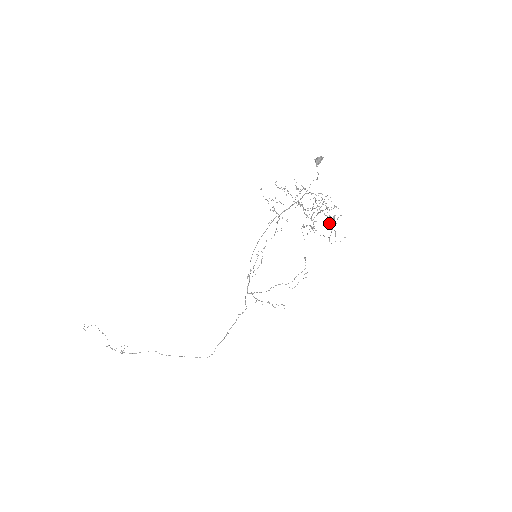
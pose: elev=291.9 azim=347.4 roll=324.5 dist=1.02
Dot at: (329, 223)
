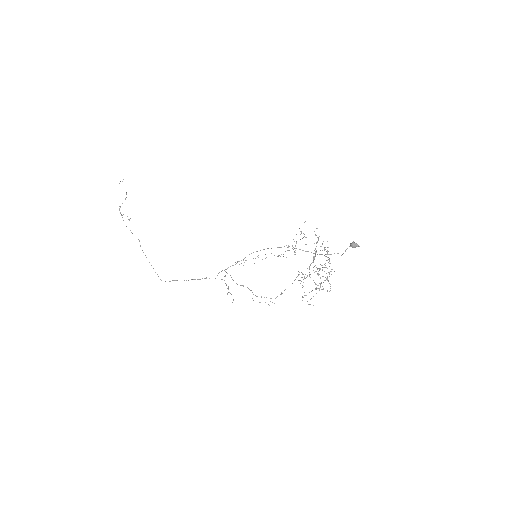
Dot at: (316, 287)
